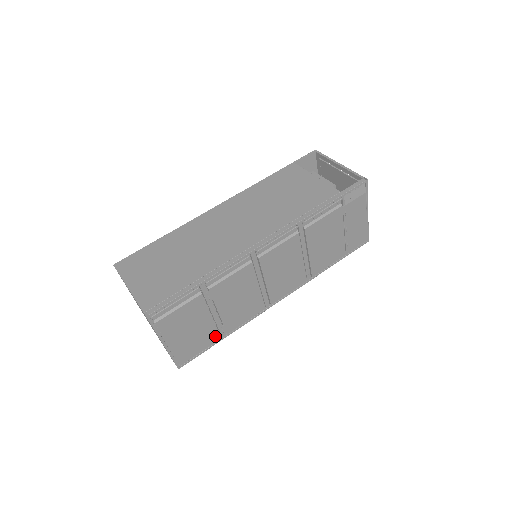
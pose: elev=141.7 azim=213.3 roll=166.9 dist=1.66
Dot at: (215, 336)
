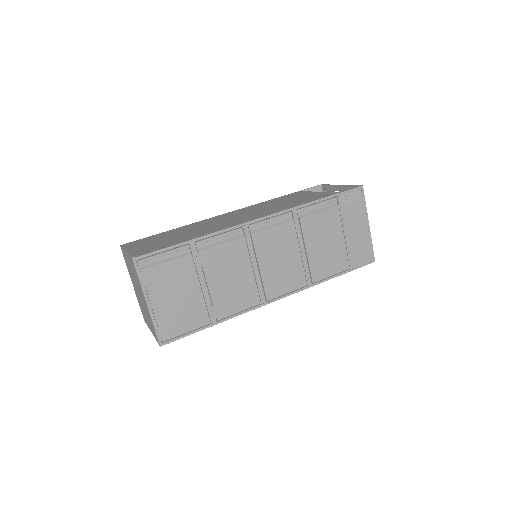
Dot at: (203, 317)
